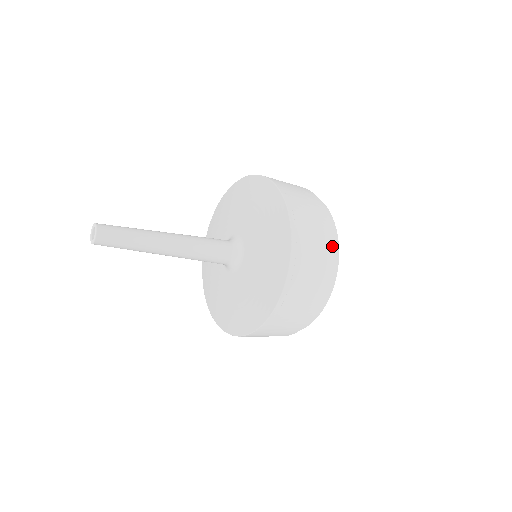
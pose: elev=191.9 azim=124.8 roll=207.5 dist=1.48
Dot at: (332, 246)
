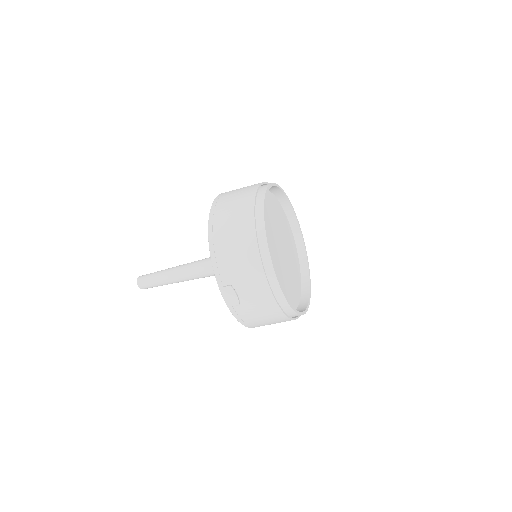
Dot at: occluded
